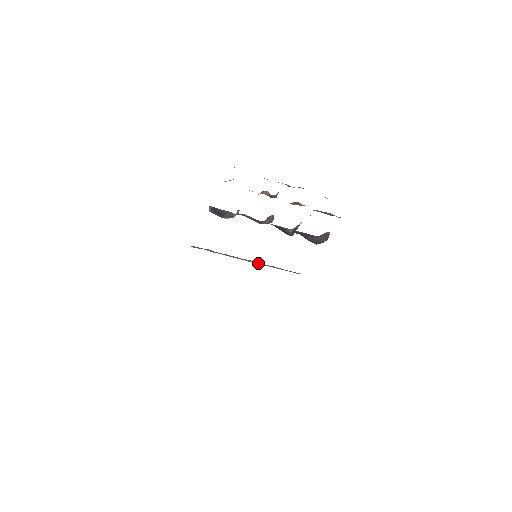
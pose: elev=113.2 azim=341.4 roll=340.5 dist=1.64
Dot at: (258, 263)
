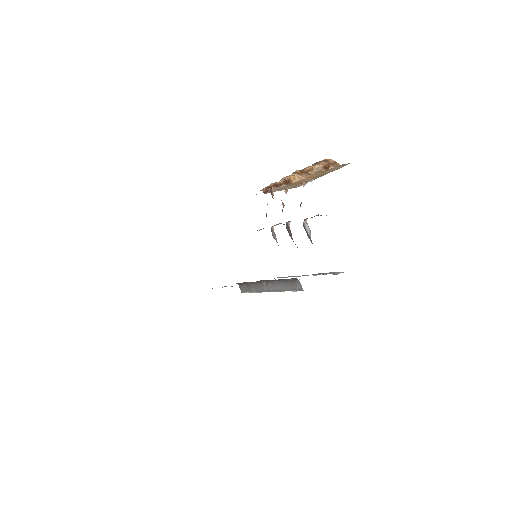
Dot at: (274, 288)
